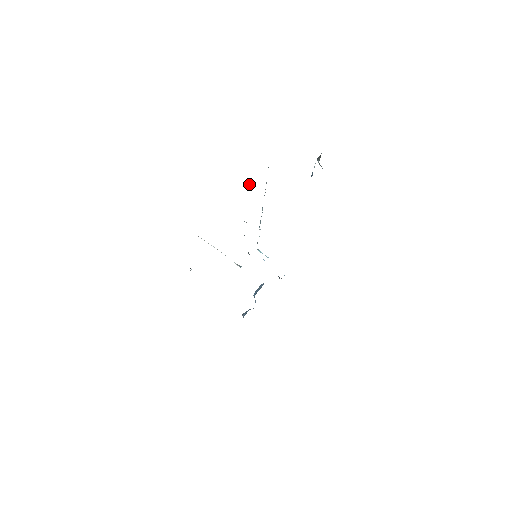
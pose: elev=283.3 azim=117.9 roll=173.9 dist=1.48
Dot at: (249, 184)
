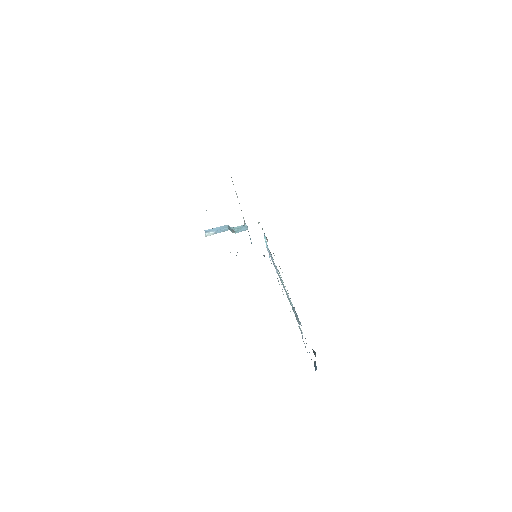
Dot at: occluded
